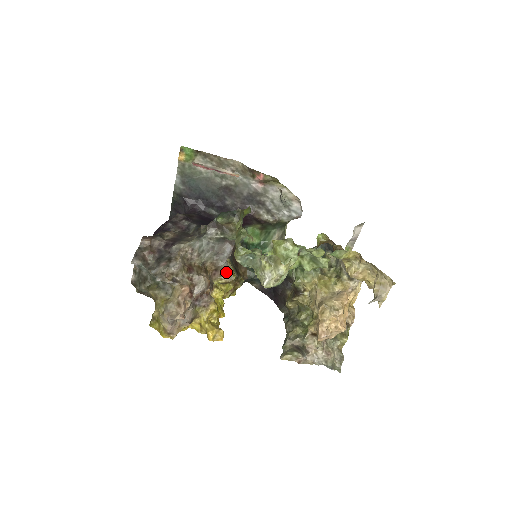
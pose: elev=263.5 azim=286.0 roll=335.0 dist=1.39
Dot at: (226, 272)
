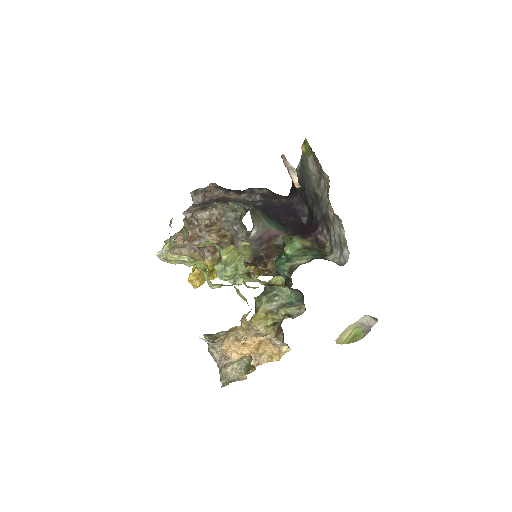
Dot at: occluded
